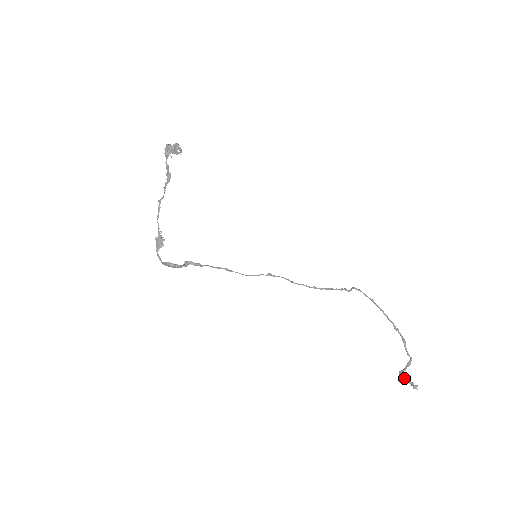
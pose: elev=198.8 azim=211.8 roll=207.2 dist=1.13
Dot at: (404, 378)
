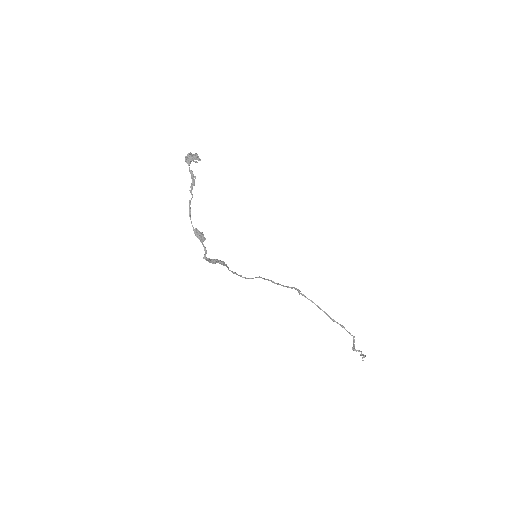
Dot at: (358, 351)
